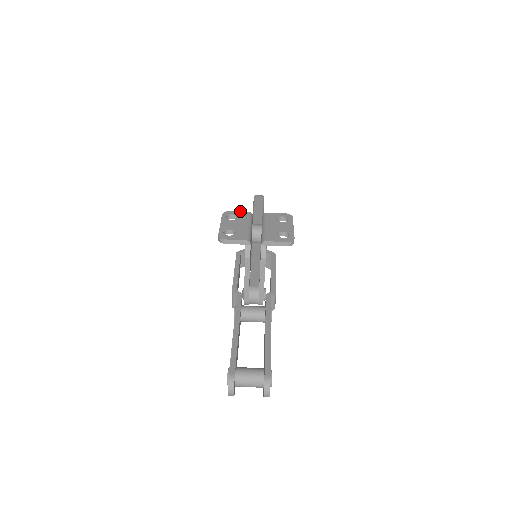
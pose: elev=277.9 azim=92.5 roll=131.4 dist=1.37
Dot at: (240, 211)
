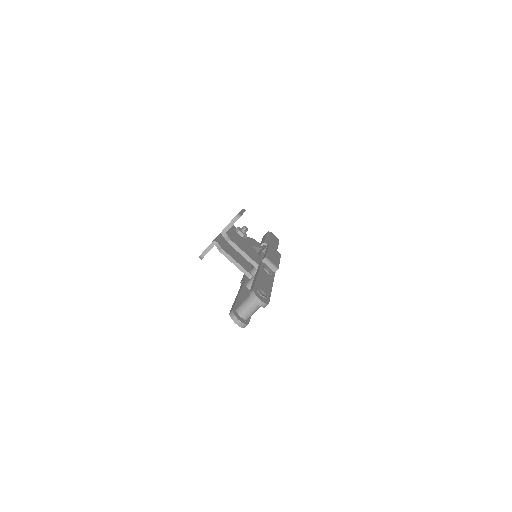
Dot at: occluded
